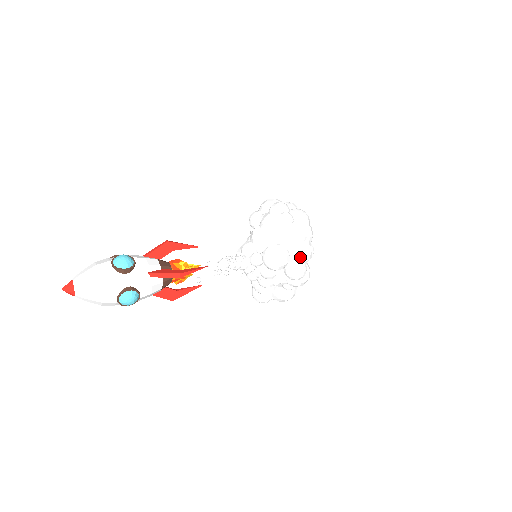
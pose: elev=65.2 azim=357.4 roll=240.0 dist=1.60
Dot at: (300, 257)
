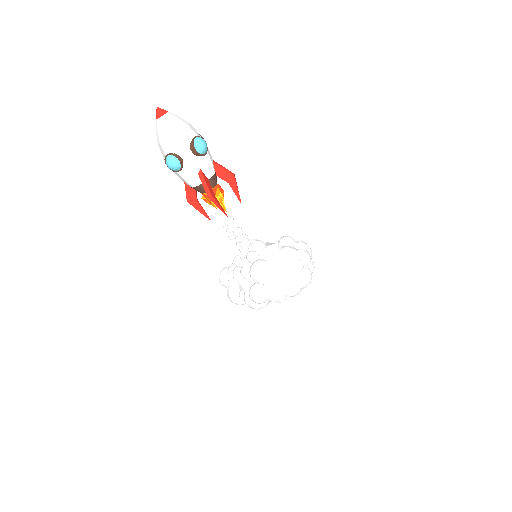
Dot at: (271, 292)
